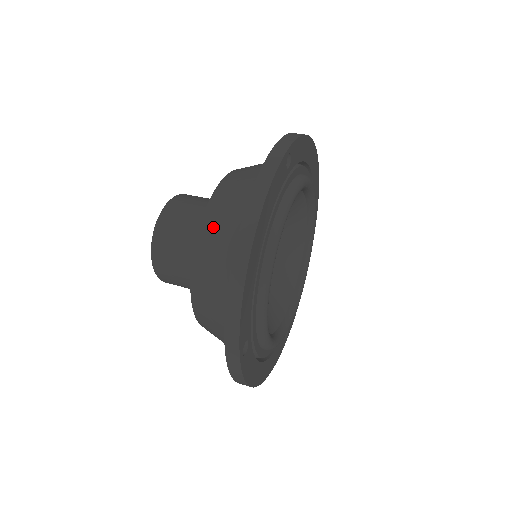
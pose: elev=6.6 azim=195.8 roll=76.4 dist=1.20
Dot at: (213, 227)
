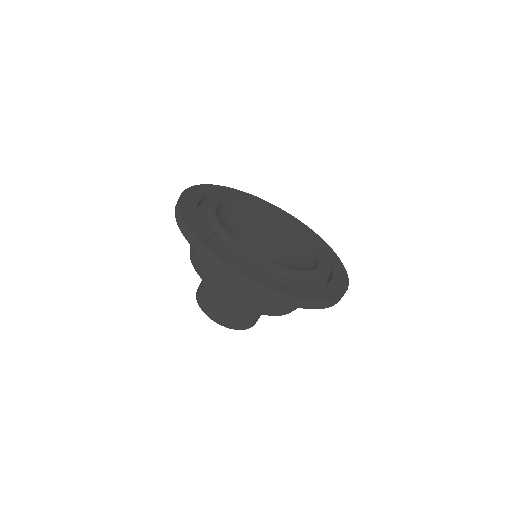
Dot at: (191, 248)
